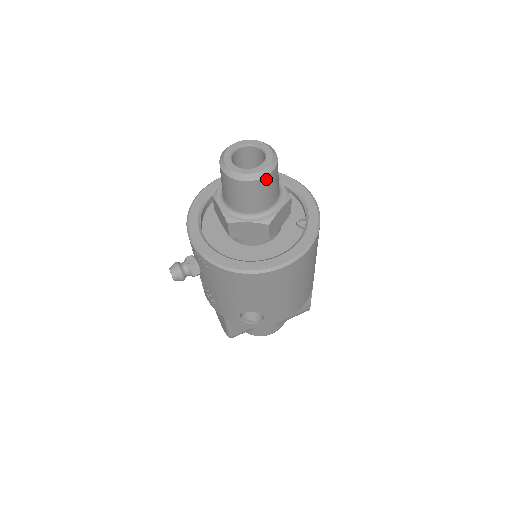
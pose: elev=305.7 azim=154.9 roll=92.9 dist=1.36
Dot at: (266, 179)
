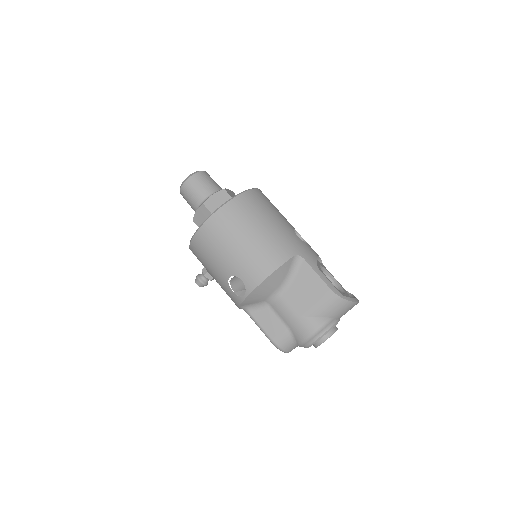
Dot at: (190, 180)
